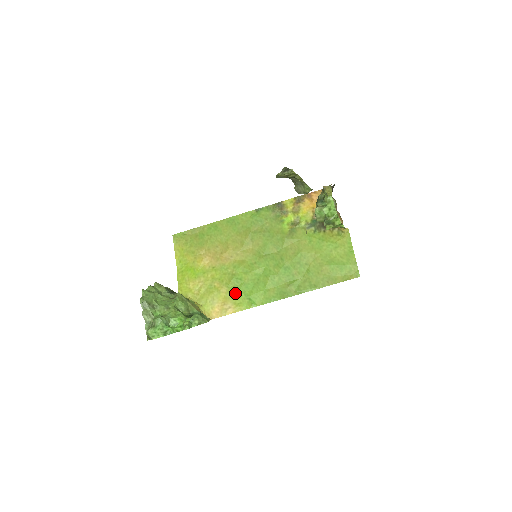
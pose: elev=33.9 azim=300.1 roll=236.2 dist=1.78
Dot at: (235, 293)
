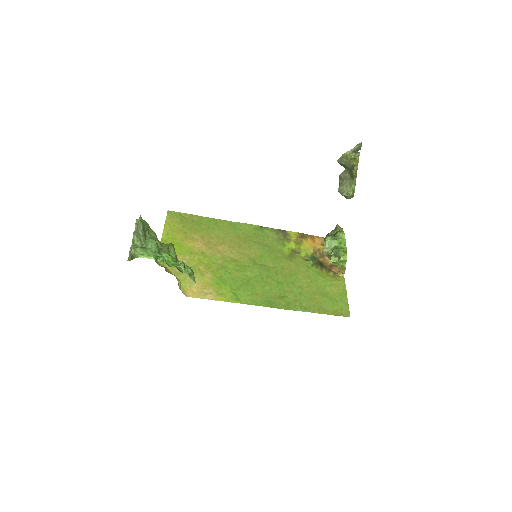
Dot at: (220, 283)
